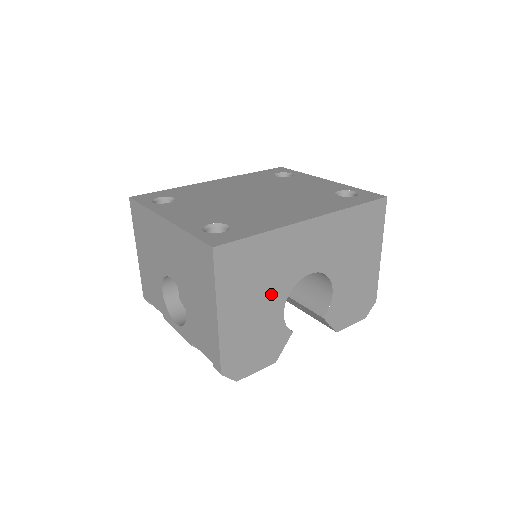
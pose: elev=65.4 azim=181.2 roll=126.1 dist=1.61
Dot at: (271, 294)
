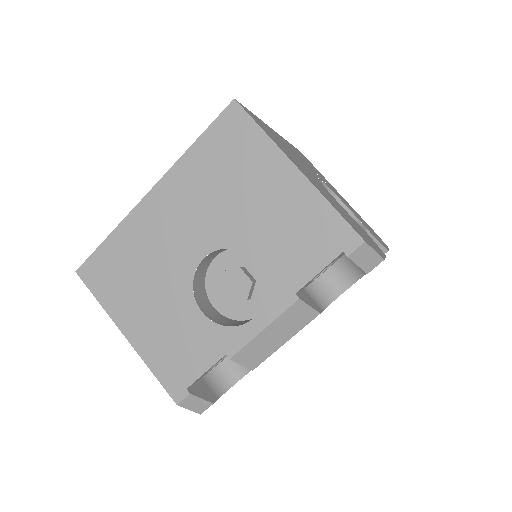
Dot at: occluded
